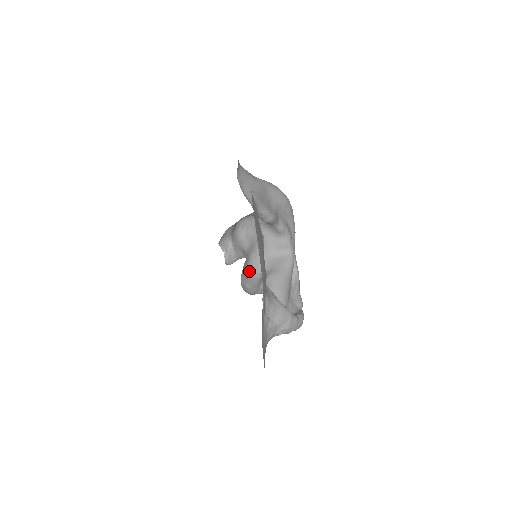
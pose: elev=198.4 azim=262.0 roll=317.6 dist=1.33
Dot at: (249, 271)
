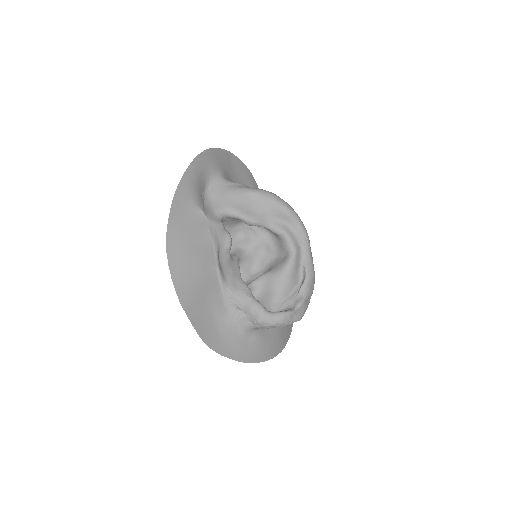
Dot at: (256, 270)
